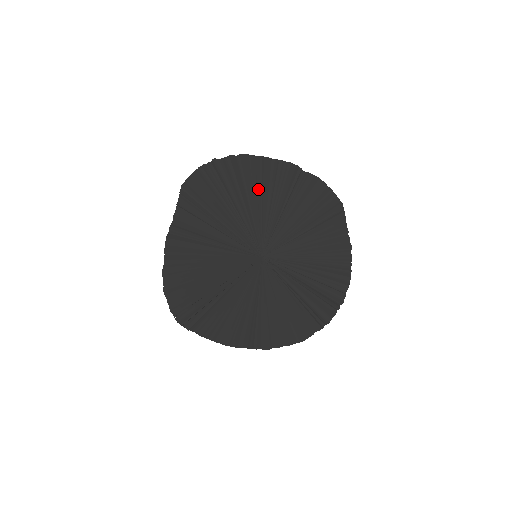
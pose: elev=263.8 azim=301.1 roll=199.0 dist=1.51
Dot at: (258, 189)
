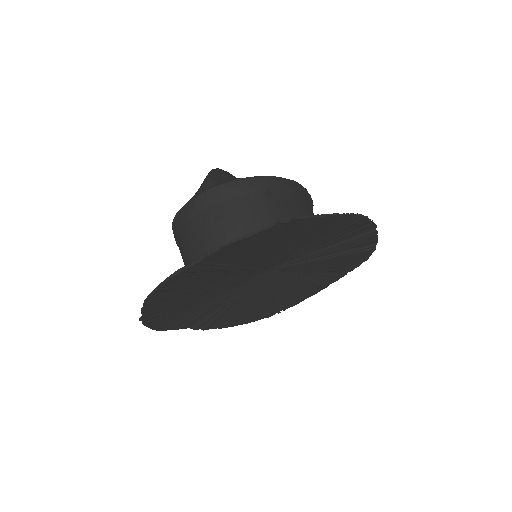
Dot at: (195, 285)
